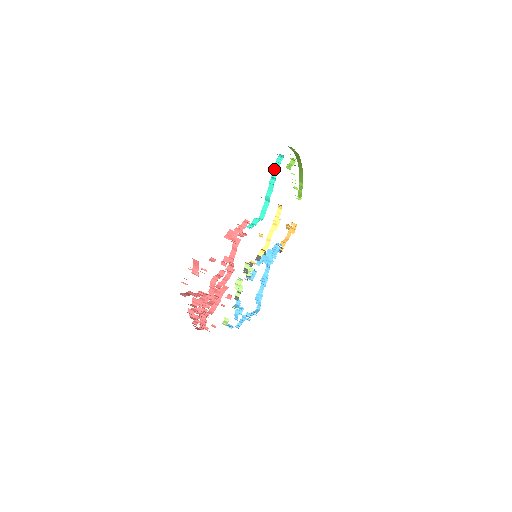
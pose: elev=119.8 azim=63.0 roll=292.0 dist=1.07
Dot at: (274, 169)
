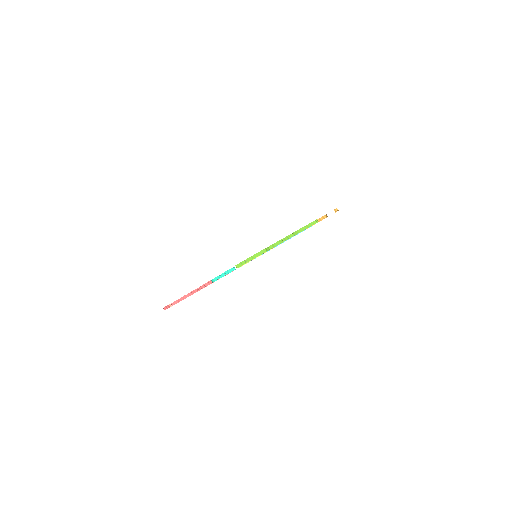
Dot at: occluded
